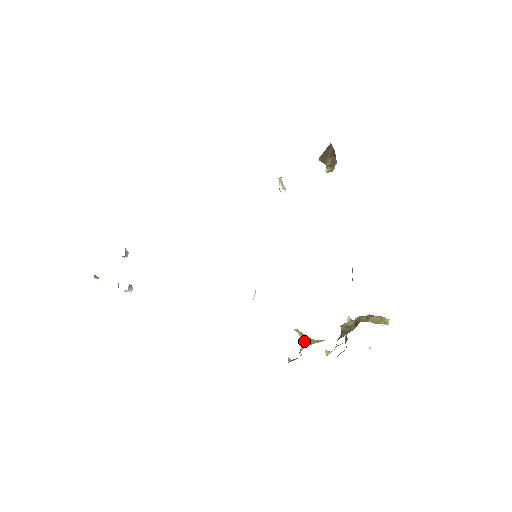
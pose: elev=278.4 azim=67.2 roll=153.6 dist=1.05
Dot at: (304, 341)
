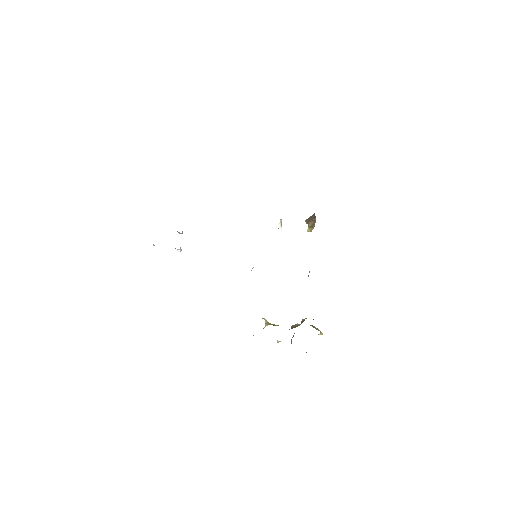
Dot at: (267, 323)
